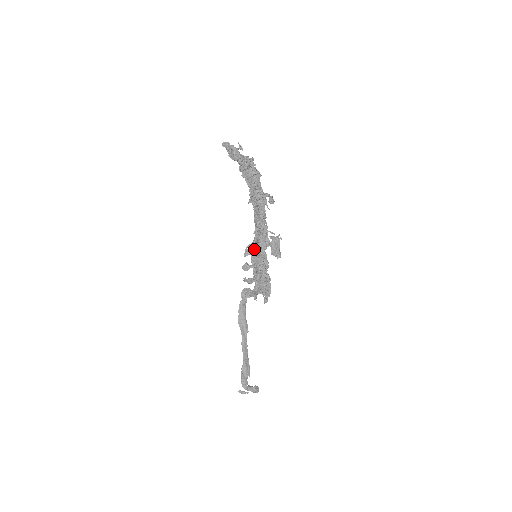
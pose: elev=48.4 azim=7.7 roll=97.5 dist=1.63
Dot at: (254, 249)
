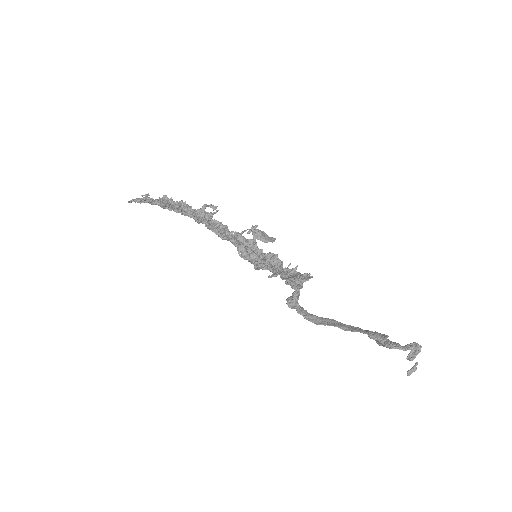
Dot at: (245, 247)
